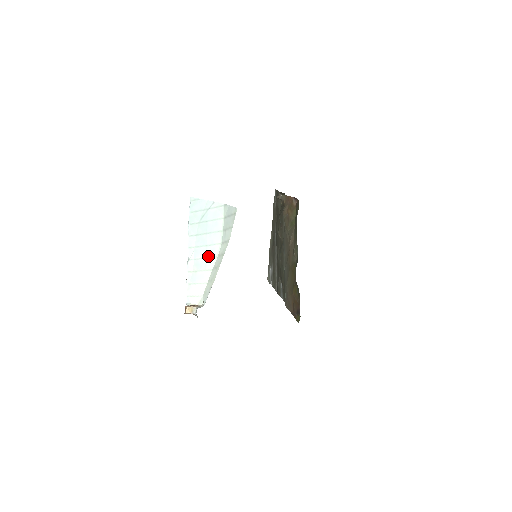
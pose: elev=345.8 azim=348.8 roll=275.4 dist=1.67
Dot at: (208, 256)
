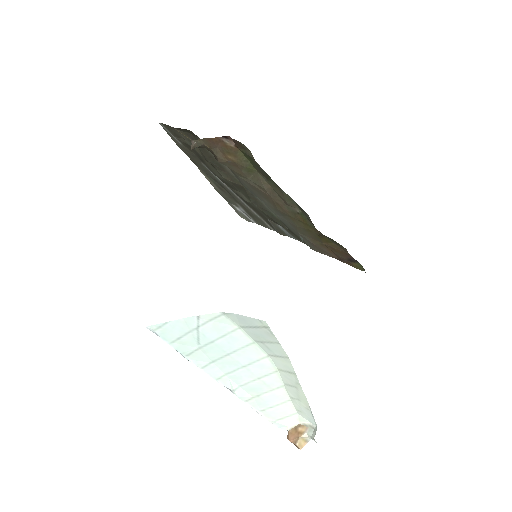
Dot at: (260, 376)
